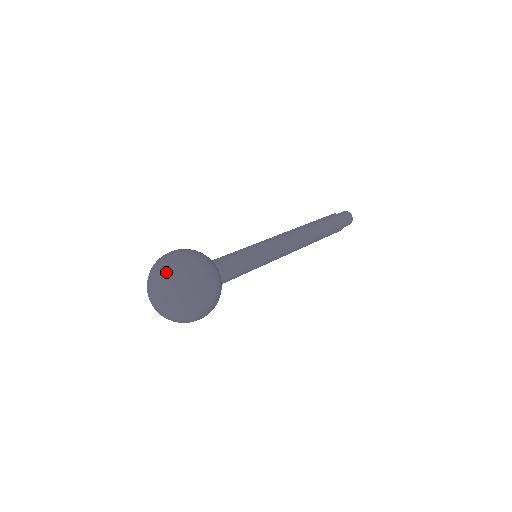
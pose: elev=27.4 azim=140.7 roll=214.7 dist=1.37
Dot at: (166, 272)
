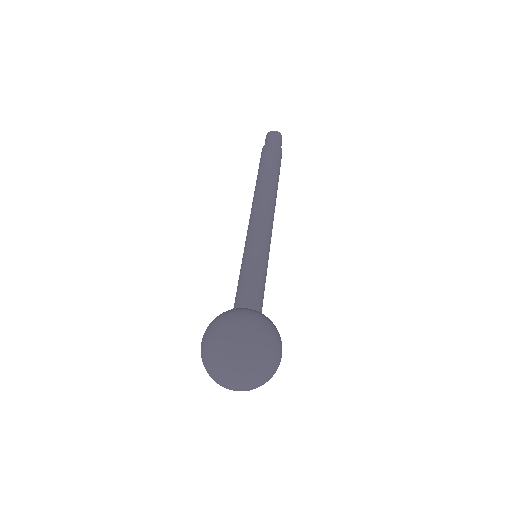
Dot at: (221, 363)
